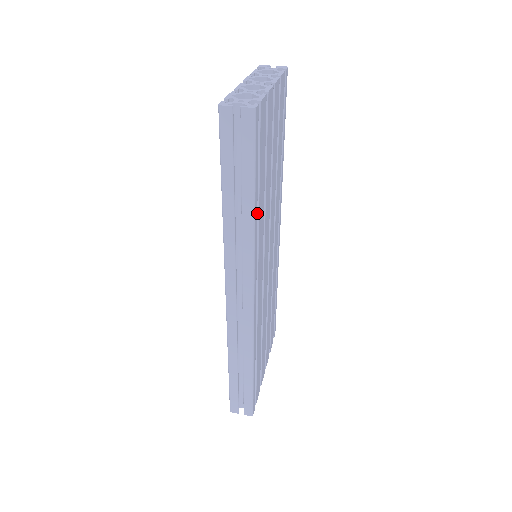
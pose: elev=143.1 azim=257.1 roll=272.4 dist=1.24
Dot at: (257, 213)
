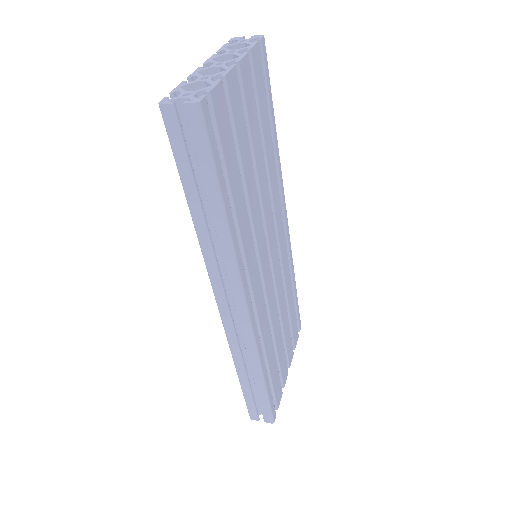
Dot at: (235, 218)
